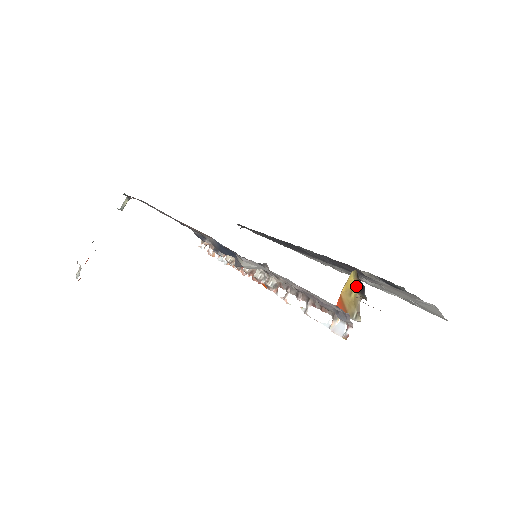
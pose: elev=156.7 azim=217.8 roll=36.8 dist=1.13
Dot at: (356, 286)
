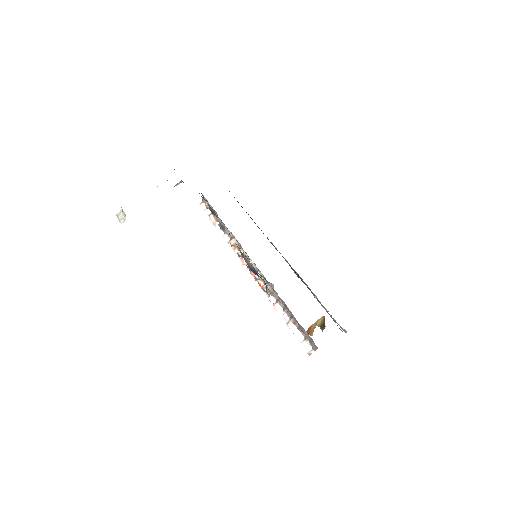
Dot at: (320, 322)
